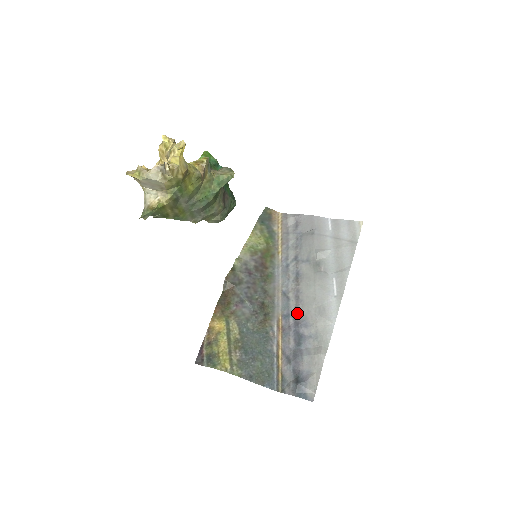
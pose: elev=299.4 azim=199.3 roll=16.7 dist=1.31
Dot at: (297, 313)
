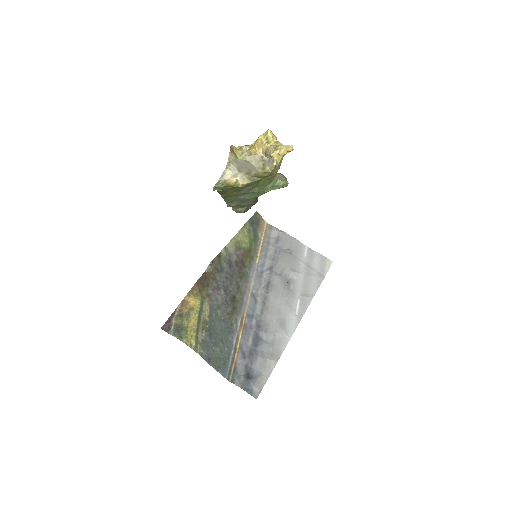
Dot at: (261, 317)
